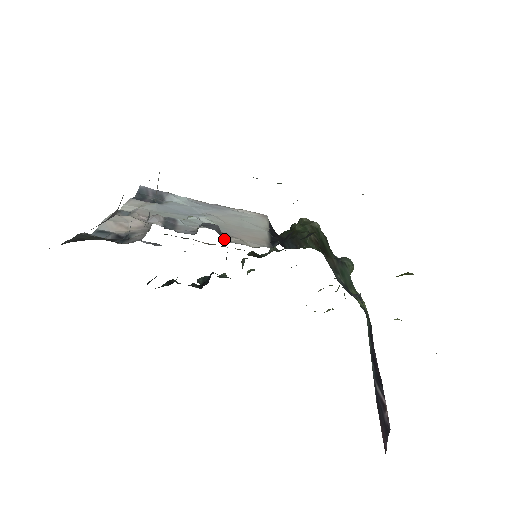
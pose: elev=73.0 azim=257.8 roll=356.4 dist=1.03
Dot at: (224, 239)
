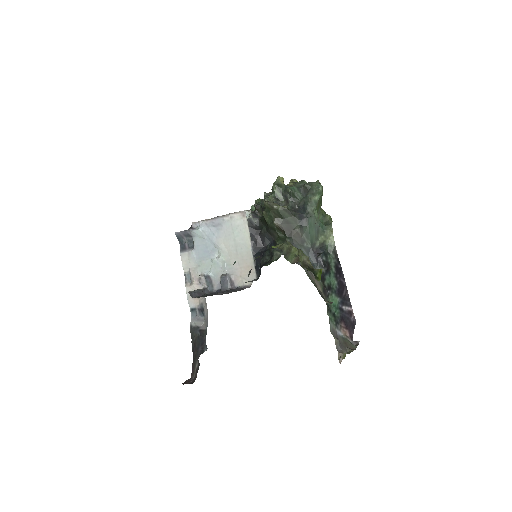
Dot at: (235, 285)
